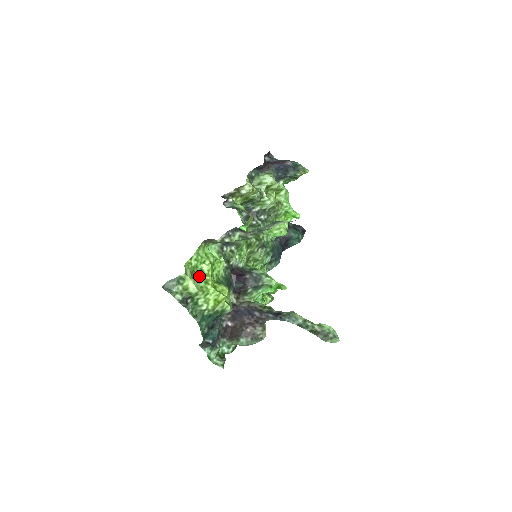
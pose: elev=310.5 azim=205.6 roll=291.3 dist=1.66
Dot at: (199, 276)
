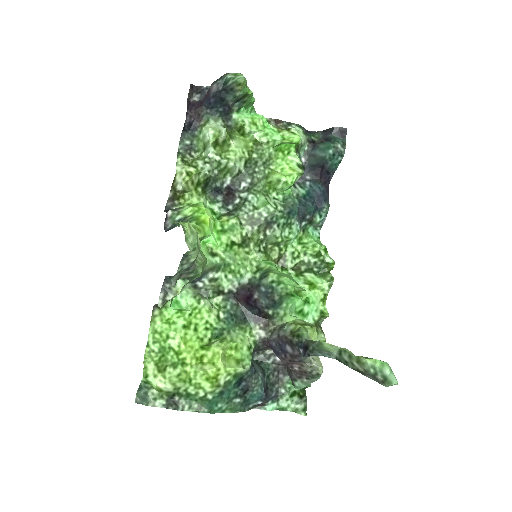
Dot at: (172, 359)
